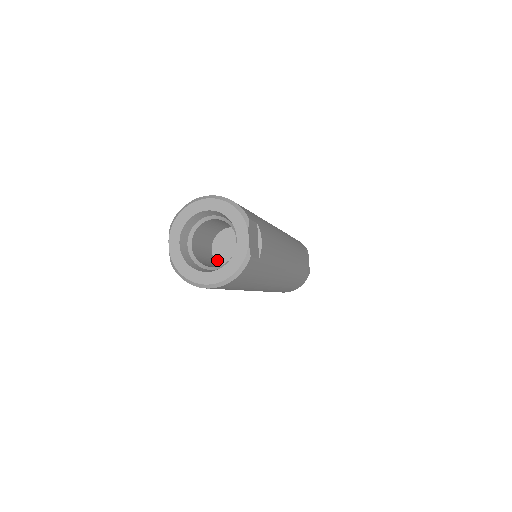
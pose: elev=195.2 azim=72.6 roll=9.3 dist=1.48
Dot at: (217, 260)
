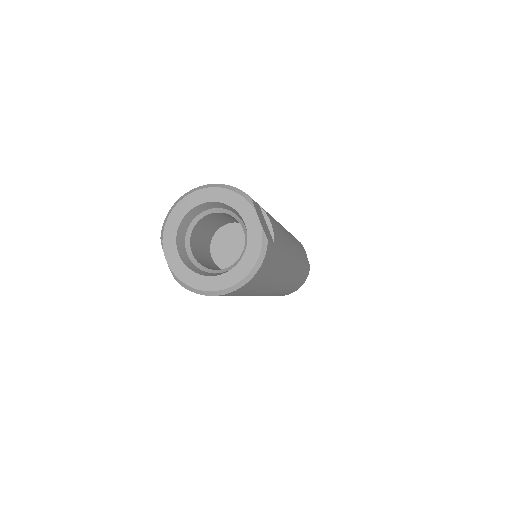
Dot at: (221, 266)
